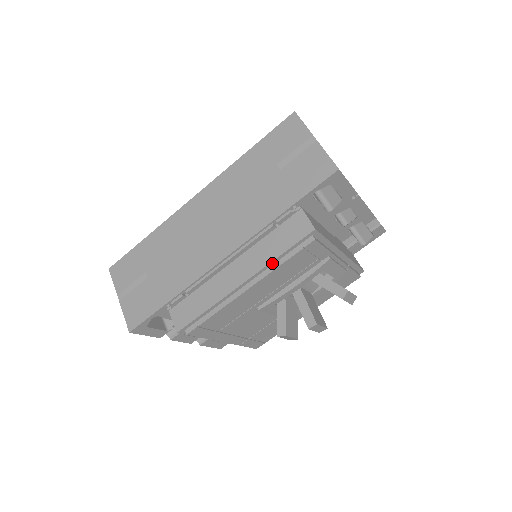
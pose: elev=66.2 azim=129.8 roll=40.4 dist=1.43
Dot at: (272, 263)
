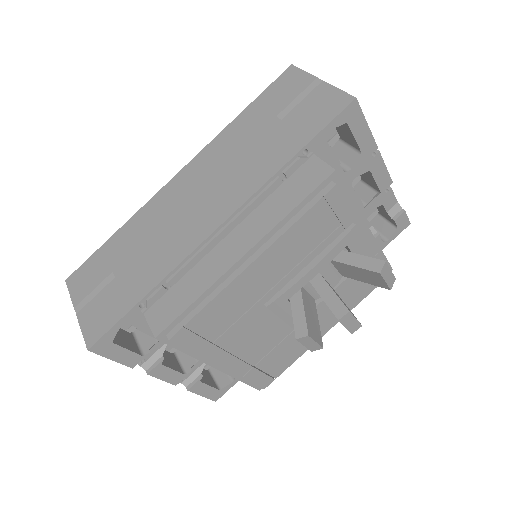
Dot at: (282, 223)
